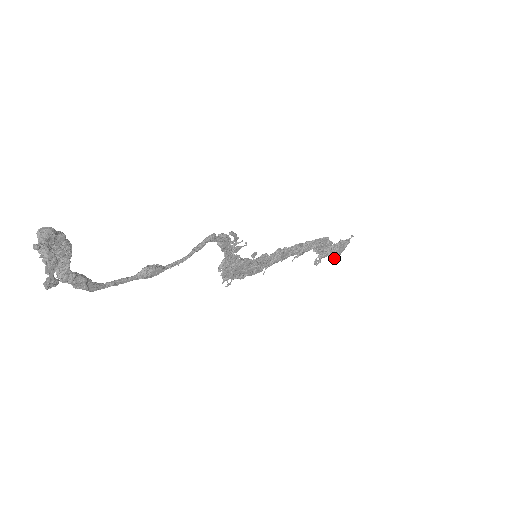
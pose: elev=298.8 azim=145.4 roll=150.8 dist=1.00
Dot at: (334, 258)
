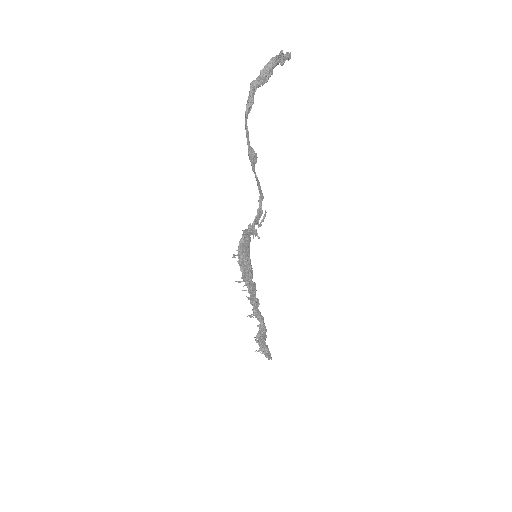
Dot at: (264, 351)
